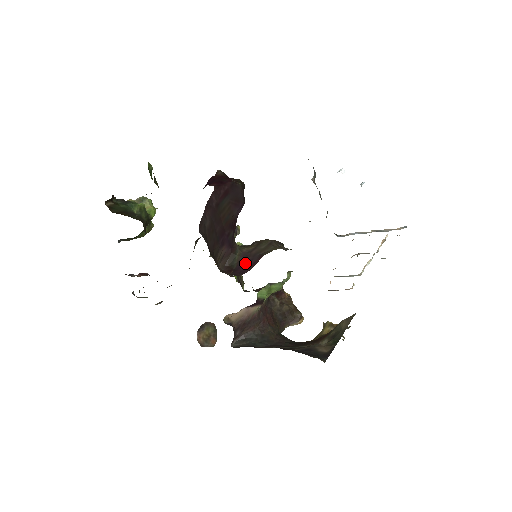
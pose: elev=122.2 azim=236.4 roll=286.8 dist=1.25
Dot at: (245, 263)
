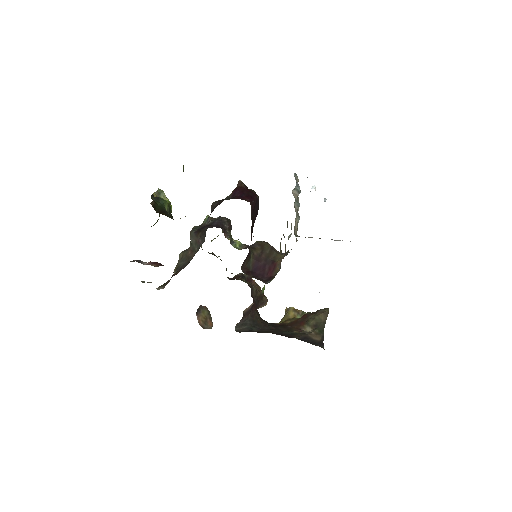
Dot at: (260, 266)
